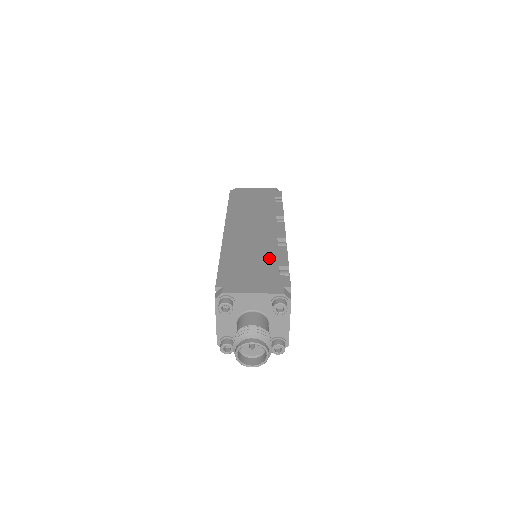
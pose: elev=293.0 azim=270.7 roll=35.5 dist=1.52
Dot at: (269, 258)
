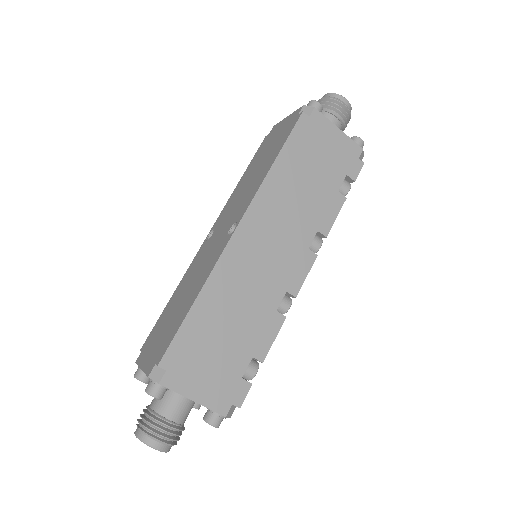
Dot at: (251, 334)
